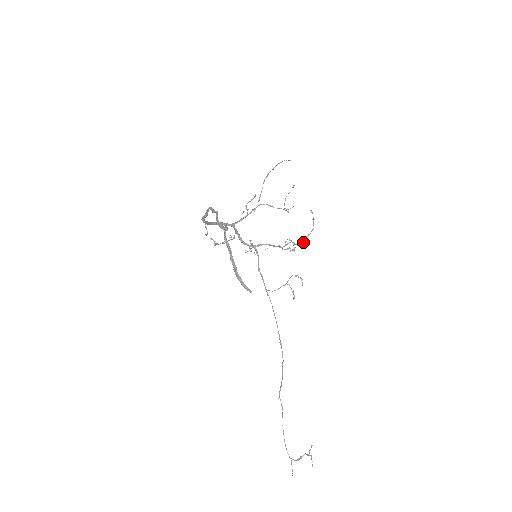
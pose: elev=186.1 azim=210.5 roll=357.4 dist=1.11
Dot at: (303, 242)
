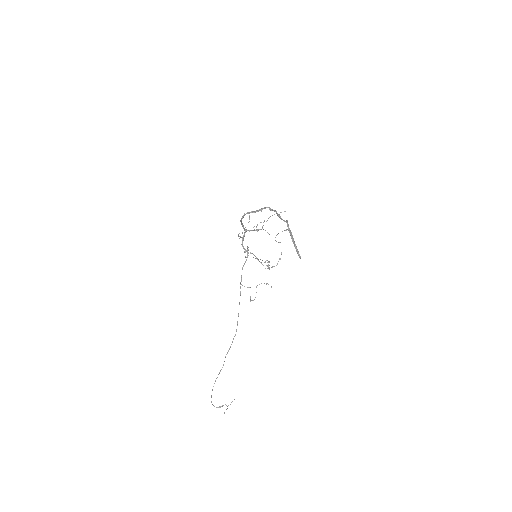
Dot at: occluded
